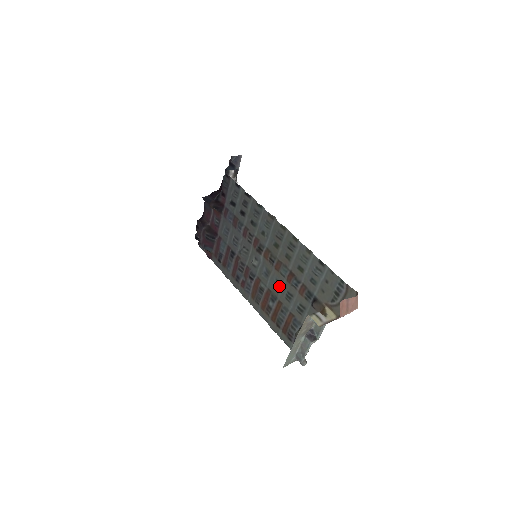
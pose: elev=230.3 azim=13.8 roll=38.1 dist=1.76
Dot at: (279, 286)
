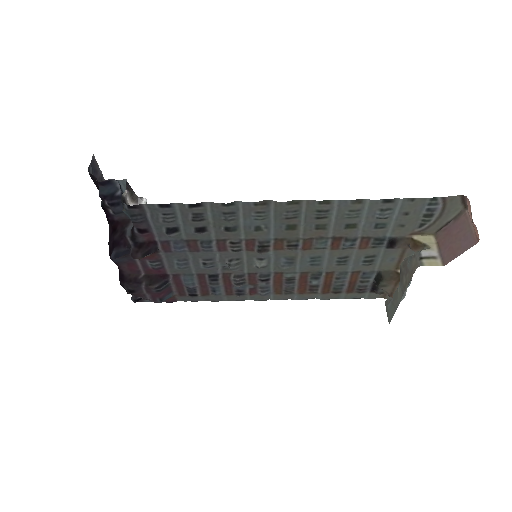
Dot at: (319, 261)
